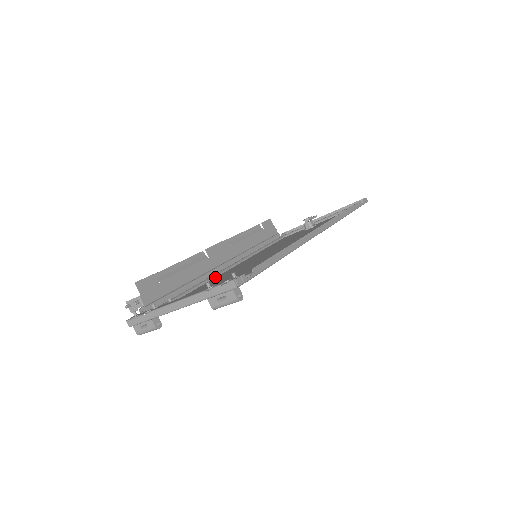
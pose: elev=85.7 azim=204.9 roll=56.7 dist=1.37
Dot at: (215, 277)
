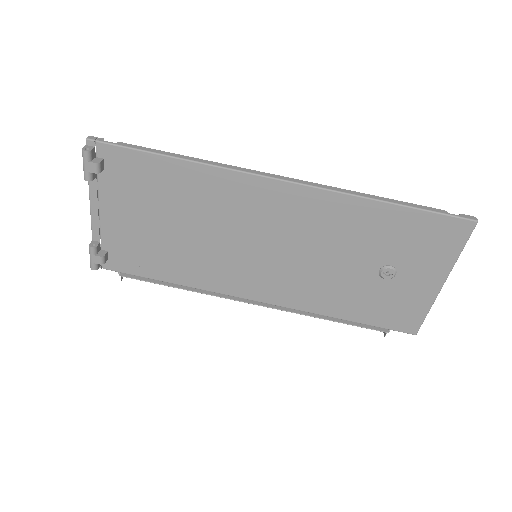
Dot at: (222, 288)
